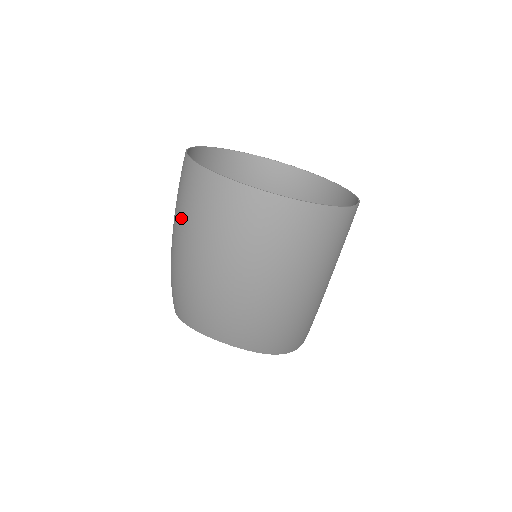
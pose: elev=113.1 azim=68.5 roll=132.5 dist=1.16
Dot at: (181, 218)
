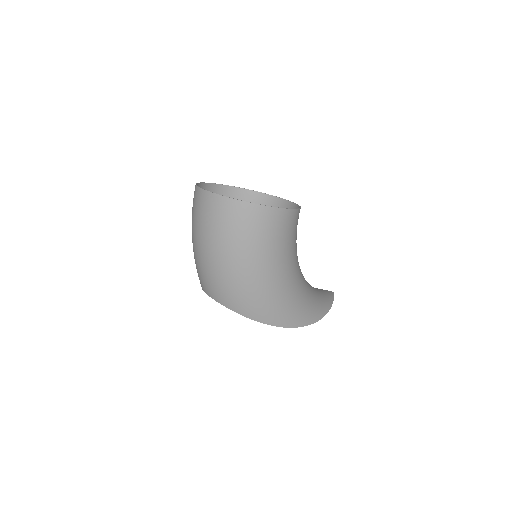
Dot at: occluded
